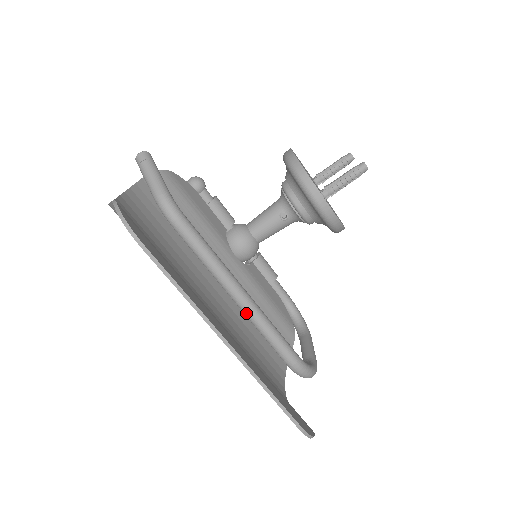
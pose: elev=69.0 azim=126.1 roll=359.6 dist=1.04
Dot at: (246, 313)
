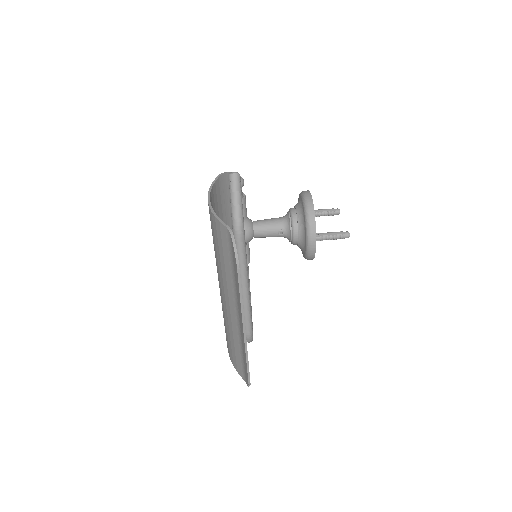
Dot at: occluded
